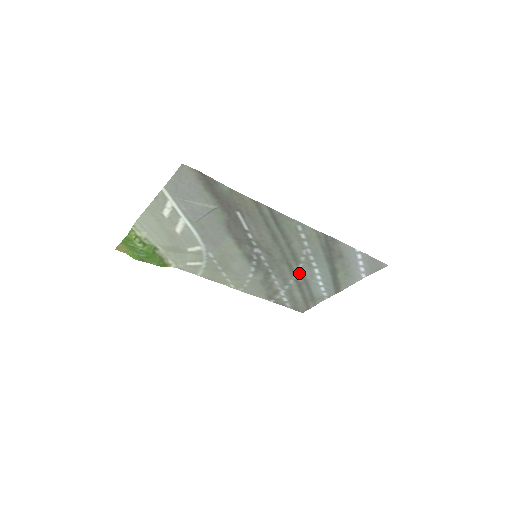
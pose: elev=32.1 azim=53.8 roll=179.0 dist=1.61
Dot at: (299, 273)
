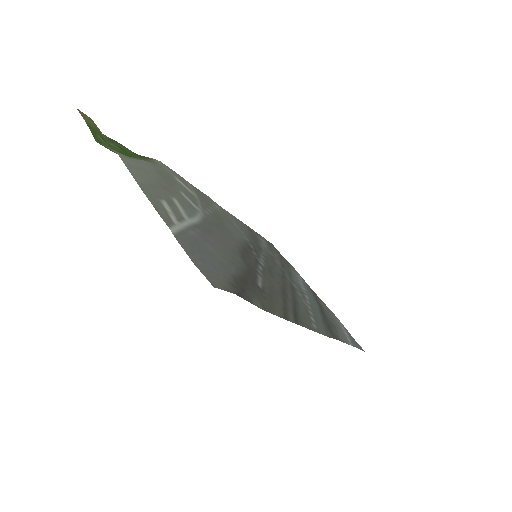
Dot at: occluded
